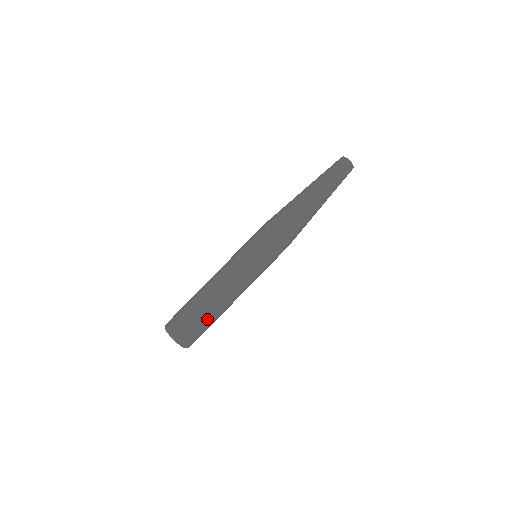
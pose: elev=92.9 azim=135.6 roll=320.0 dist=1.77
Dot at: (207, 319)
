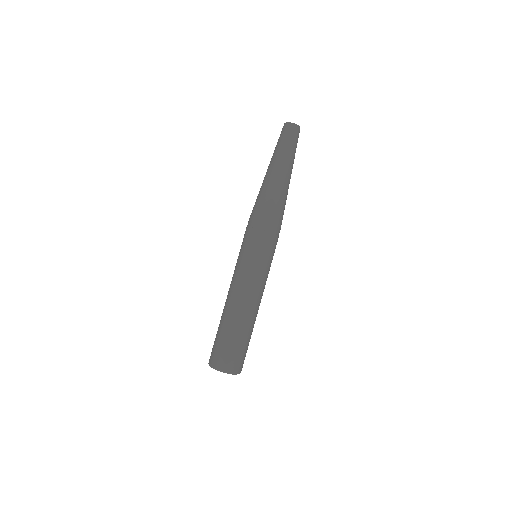
Dot at: (250, 338)
